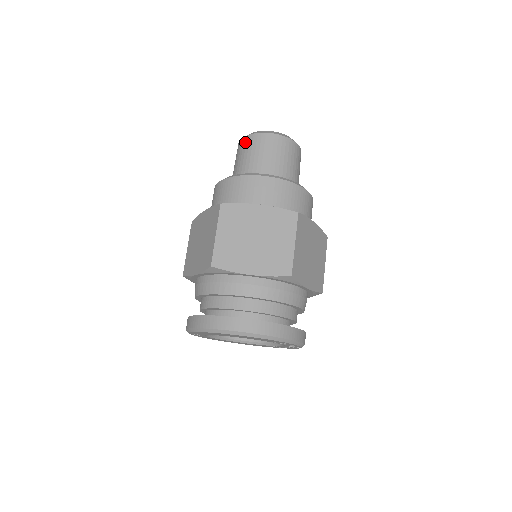
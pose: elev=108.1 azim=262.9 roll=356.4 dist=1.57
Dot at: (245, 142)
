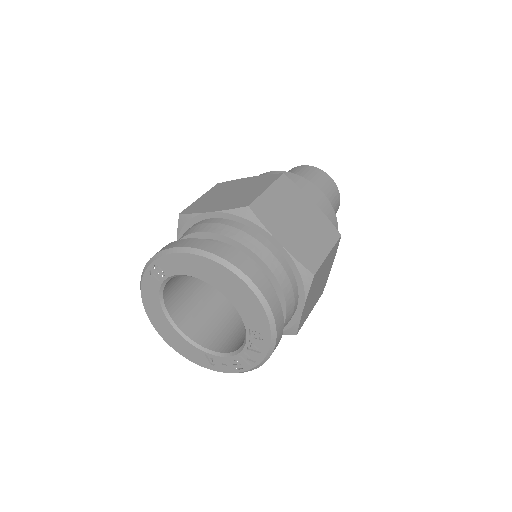
Dot at: (305, 168)
